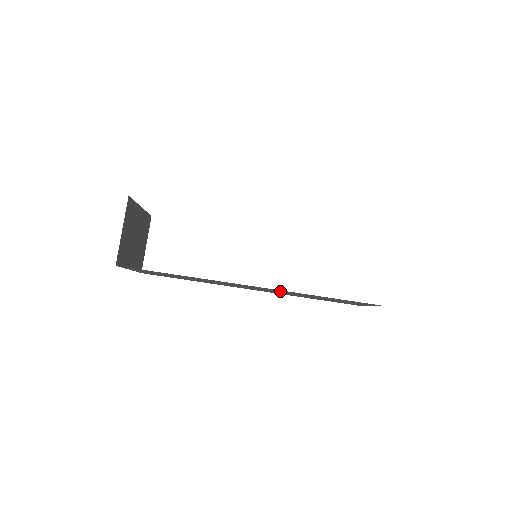
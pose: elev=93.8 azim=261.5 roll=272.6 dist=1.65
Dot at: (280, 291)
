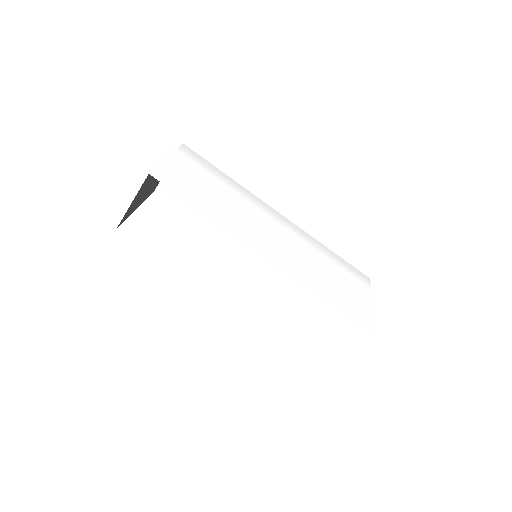
Dot at: occluded
